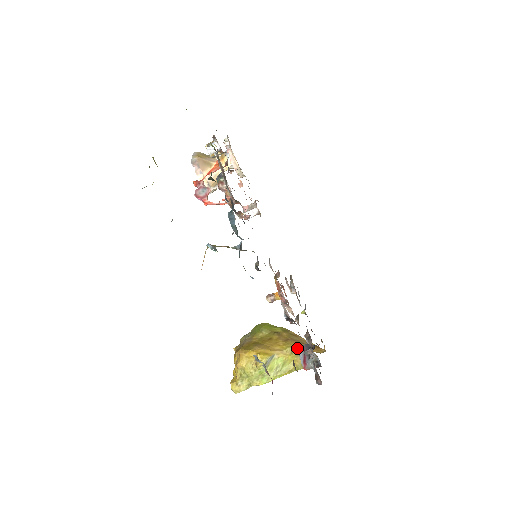
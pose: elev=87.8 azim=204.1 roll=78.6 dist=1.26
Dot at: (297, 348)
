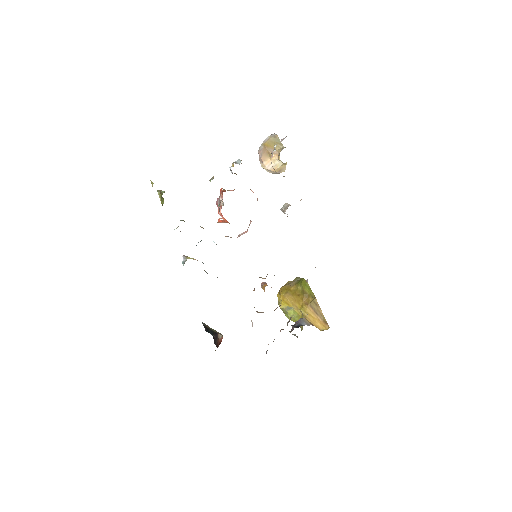
Dot at: (306, 315)
